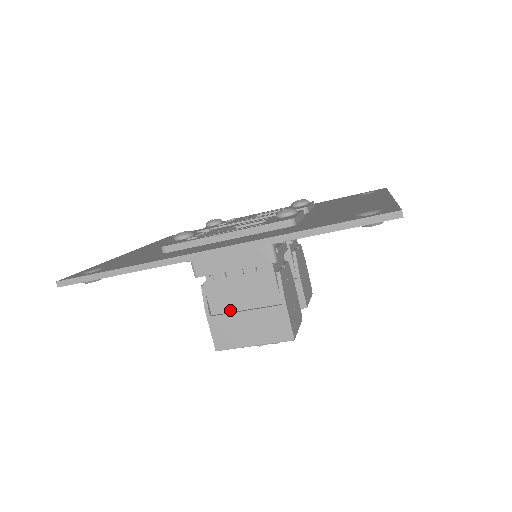
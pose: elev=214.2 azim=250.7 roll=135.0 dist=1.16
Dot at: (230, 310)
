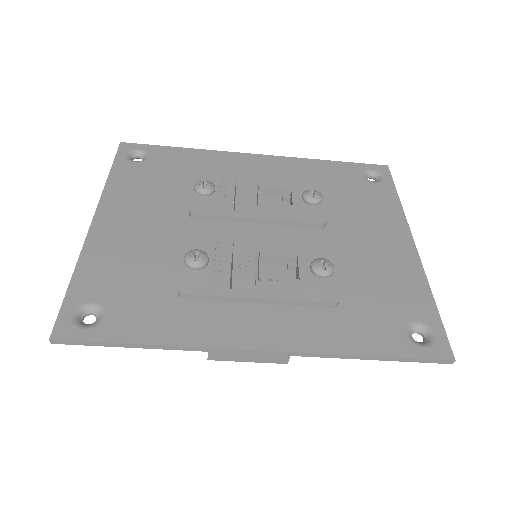
Dot at: occluded
